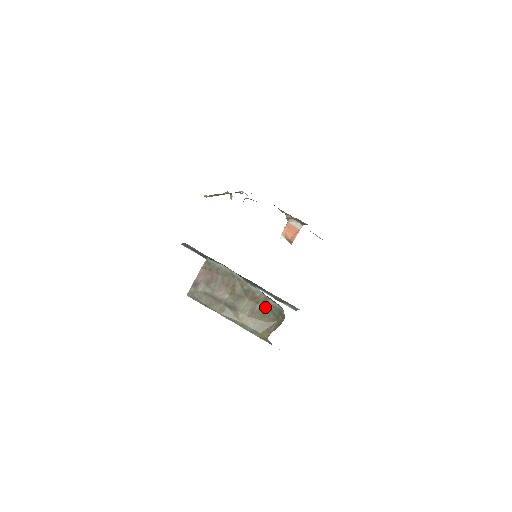
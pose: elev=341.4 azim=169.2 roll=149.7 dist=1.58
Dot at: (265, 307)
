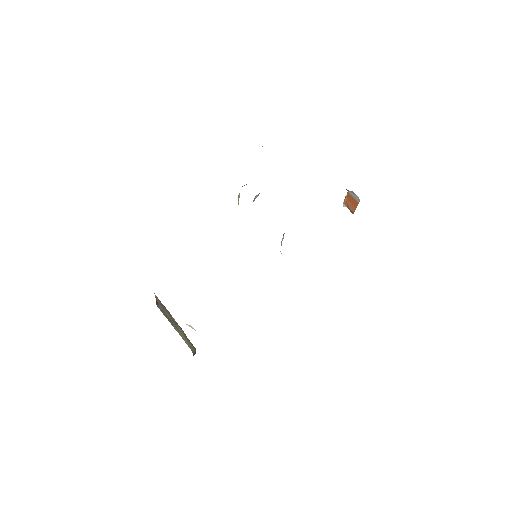
Dot at: occluded
